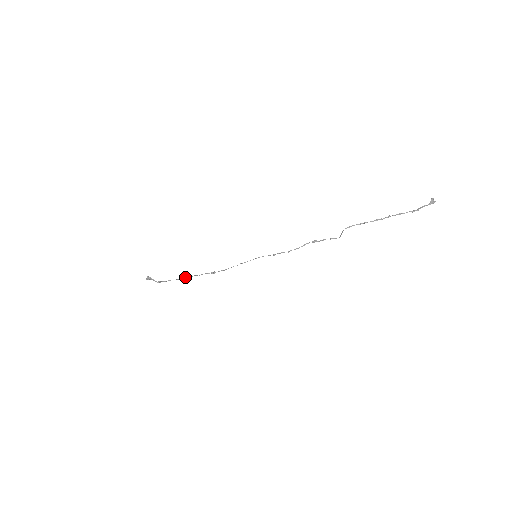
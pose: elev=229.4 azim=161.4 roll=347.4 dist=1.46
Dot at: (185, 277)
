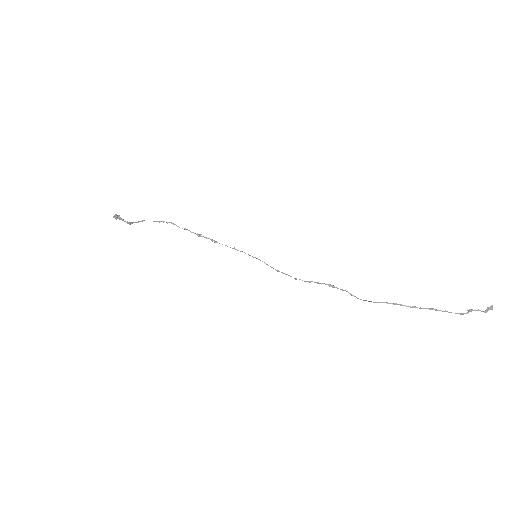
Dot at: (163, 221)
